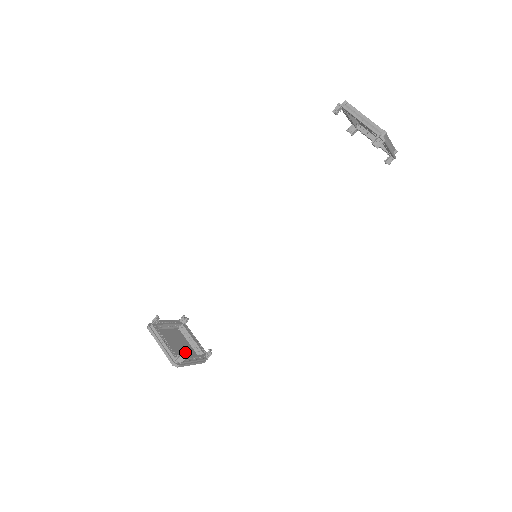
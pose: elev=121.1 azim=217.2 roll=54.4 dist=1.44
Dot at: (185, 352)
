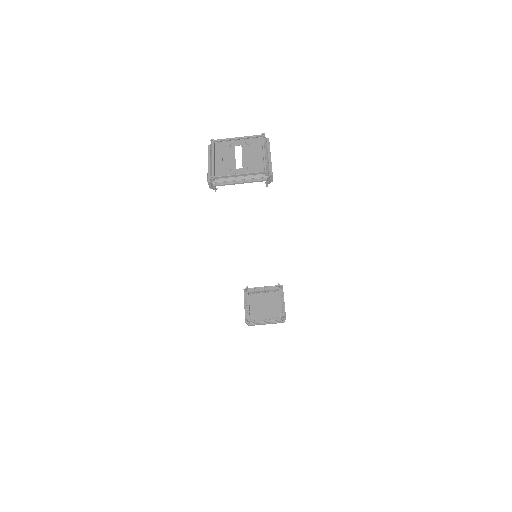
Dot at: (272, 303)
